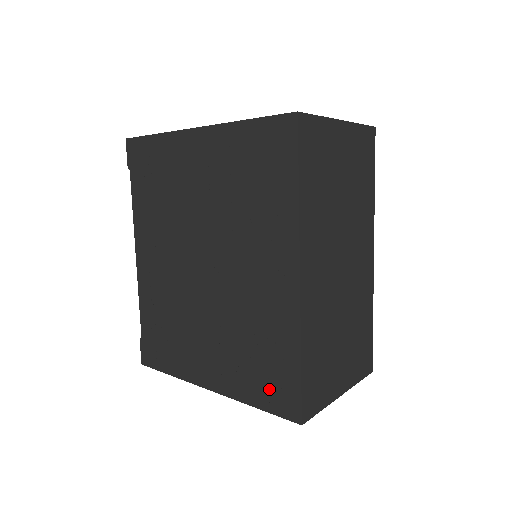
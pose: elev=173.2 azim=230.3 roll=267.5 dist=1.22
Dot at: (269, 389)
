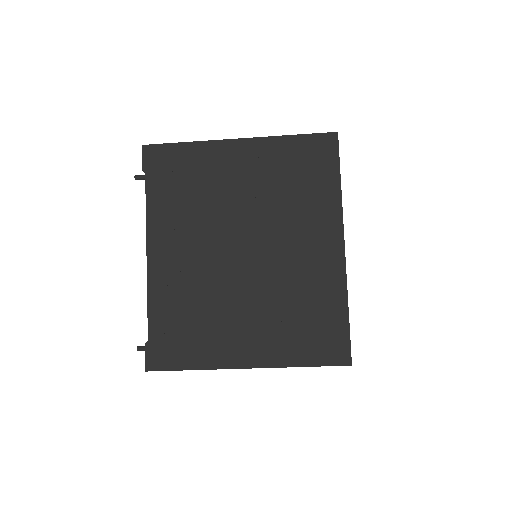
Dot at: (318, 345)
